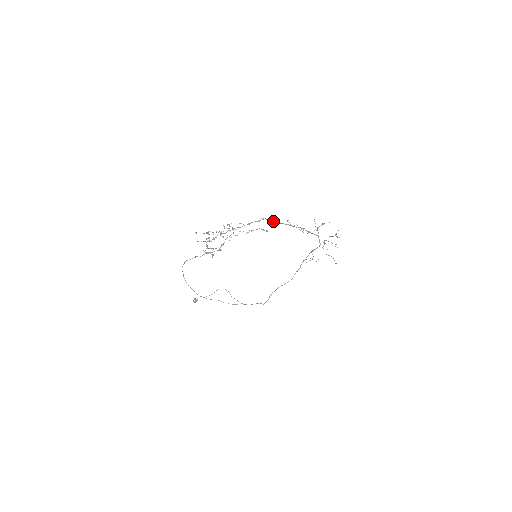
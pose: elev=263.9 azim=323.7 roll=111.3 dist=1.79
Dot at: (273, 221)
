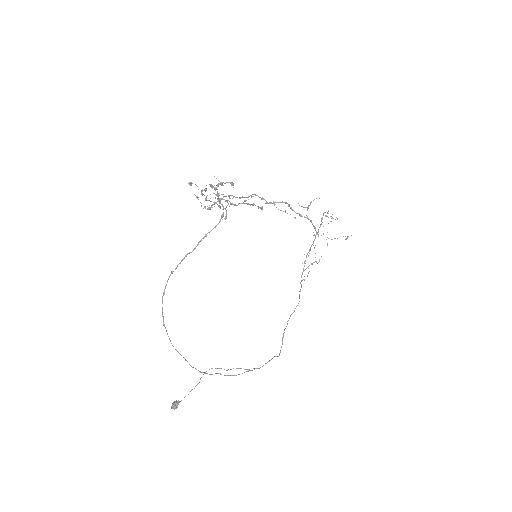
Dot at: (262, 199)
